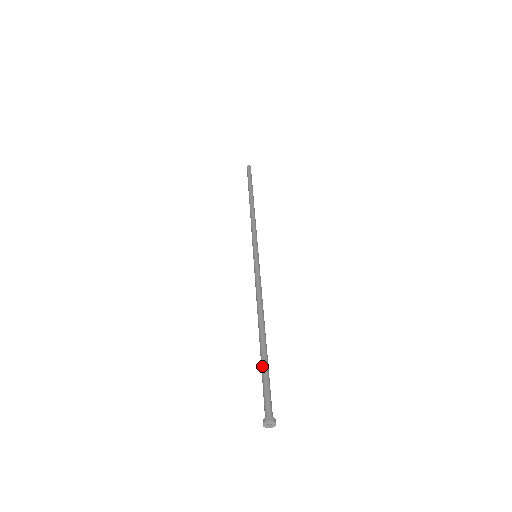
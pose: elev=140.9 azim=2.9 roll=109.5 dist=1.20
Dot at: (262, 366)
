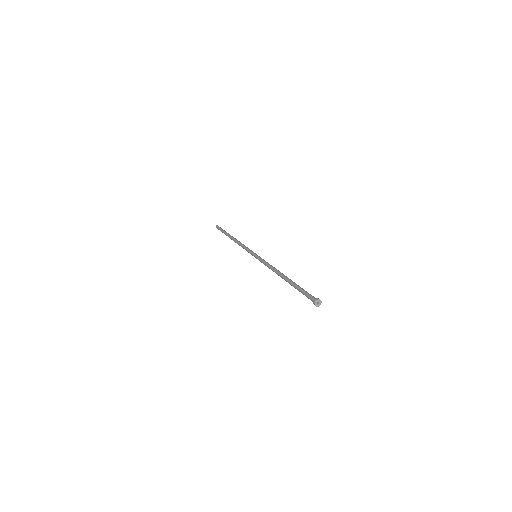
Dot at: (296, 288)
